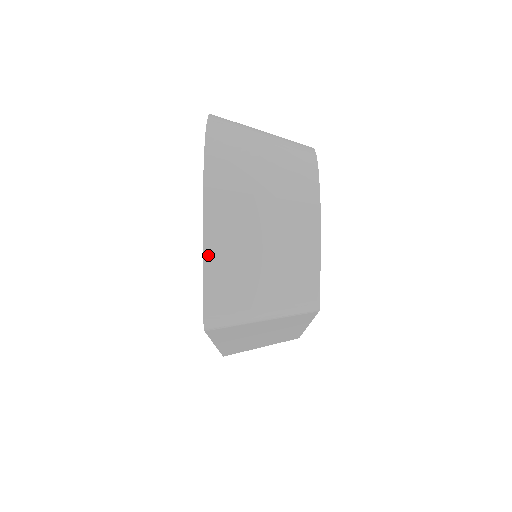
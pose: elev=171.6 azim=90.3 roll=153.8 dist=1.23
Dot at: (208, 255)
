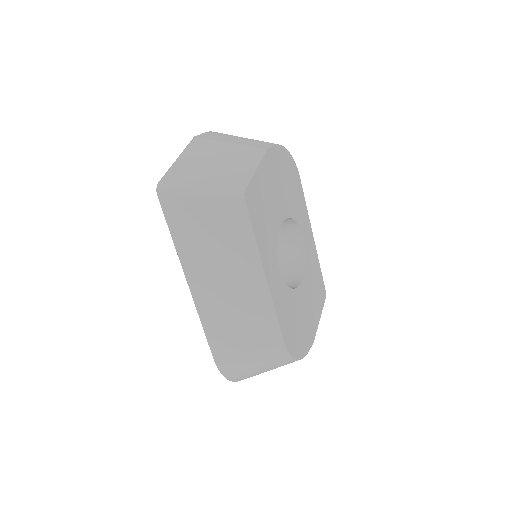
Dot at: (180, 160)
